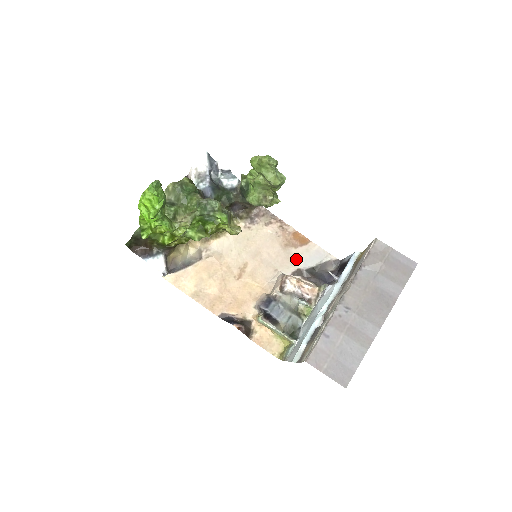
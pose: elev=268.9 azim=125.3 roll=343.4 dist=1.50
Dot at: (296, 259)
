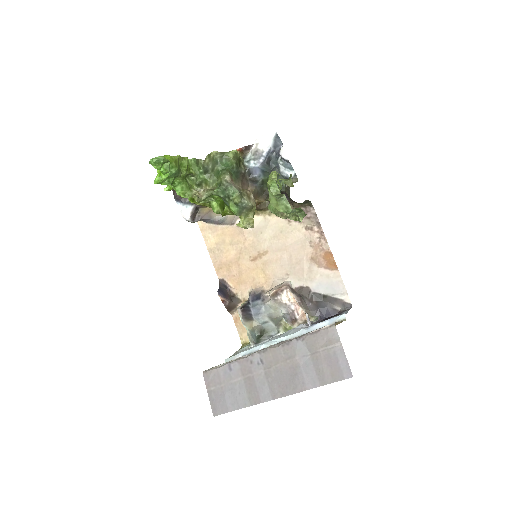
Dot at: (312, 277)
